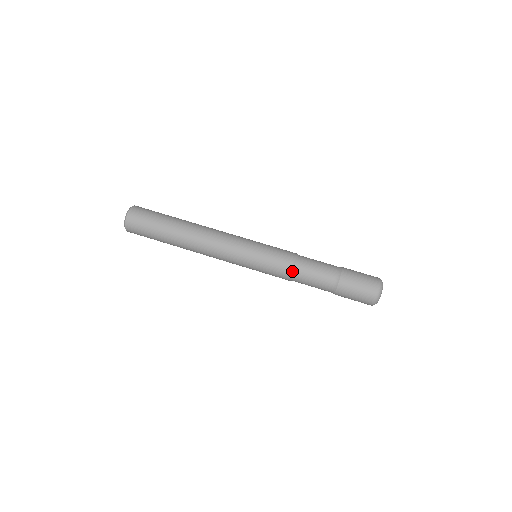
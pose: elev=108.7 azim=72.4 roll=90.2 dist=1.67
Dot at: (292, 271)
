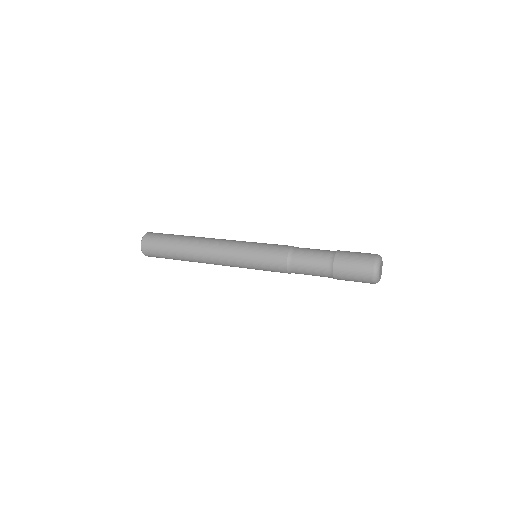
Dot at: (292, 246)
